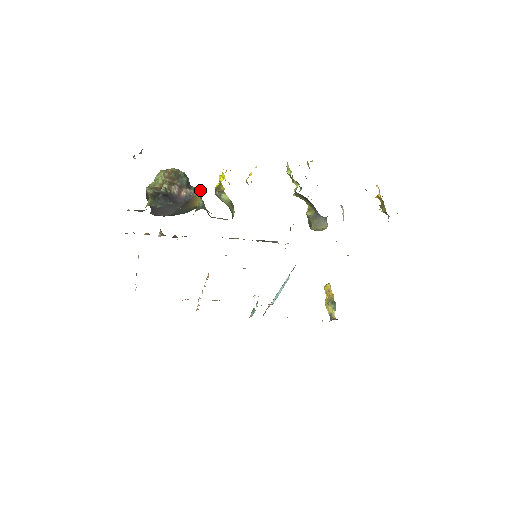
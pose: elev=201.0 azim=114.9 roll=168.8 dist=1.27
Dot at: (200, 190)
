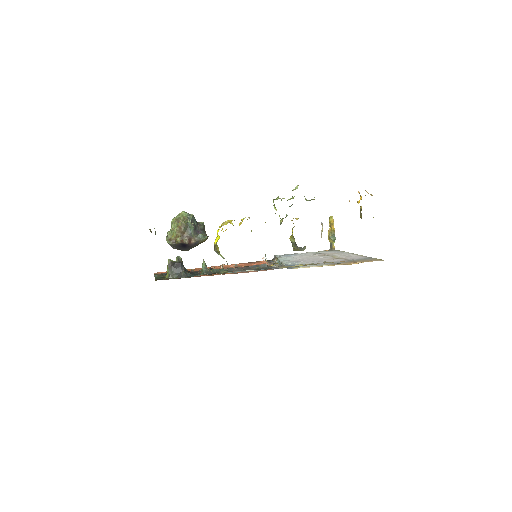
Dot at: (204, 238)
